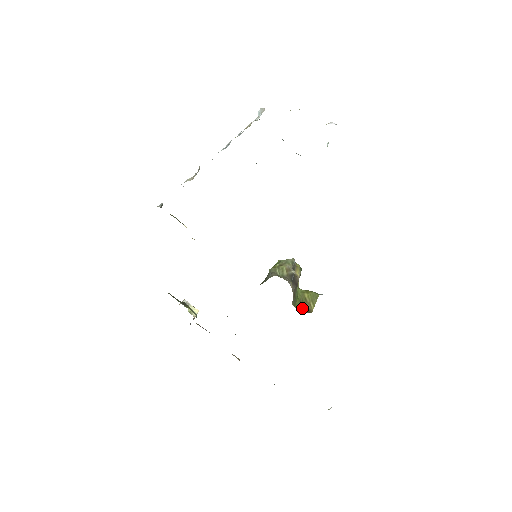
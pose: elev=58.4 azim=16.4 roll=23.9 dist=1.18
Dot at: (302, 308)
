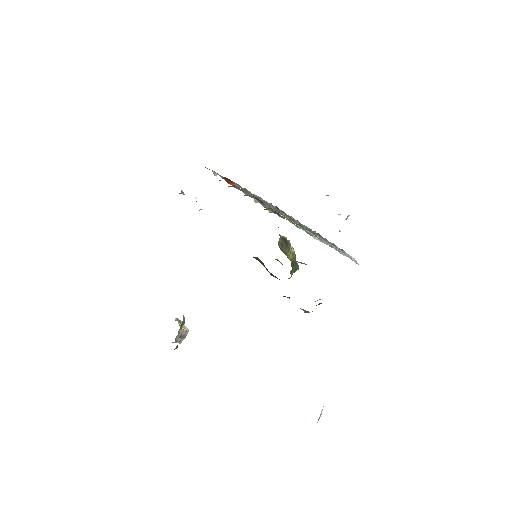
Dot at: occluded
